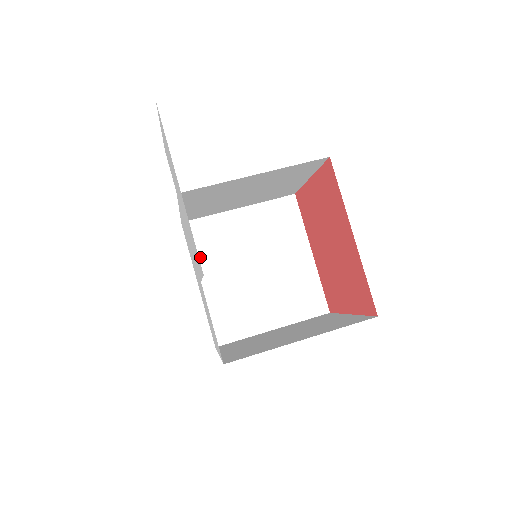
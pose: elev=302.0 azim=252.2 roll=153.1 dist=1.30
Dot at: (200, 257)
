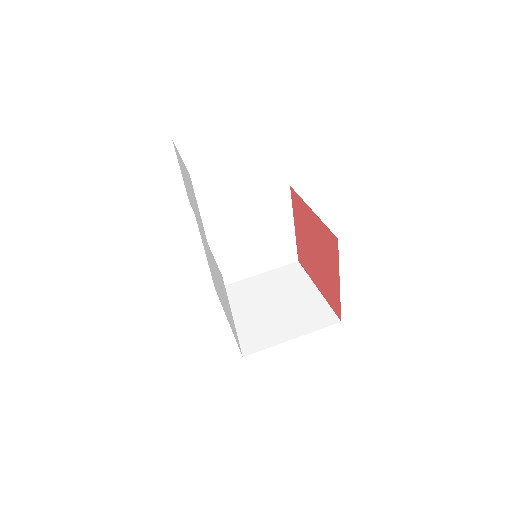
Dot at: occluded
